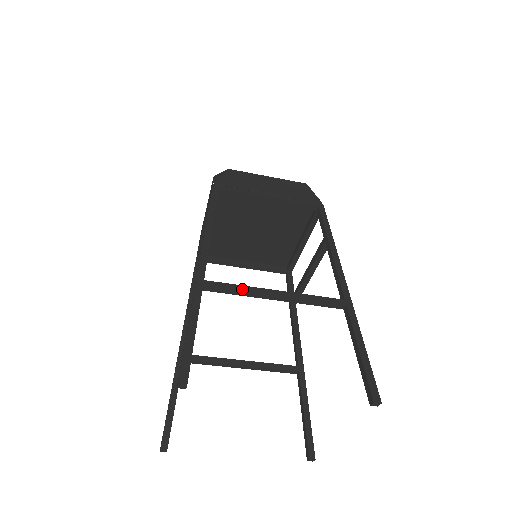
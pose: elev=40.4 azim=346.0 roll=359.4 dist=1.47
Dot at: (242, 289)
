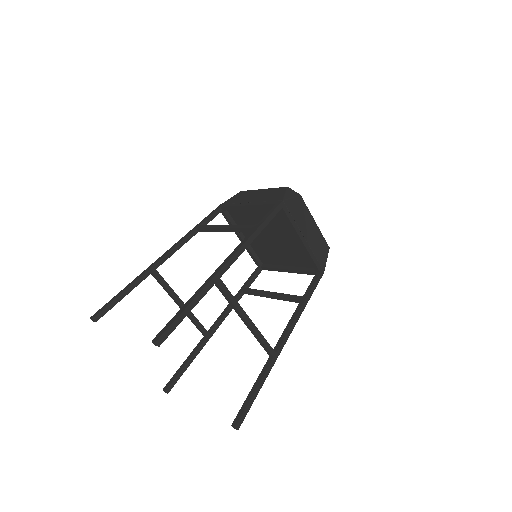
Dot at: (234, 302)
